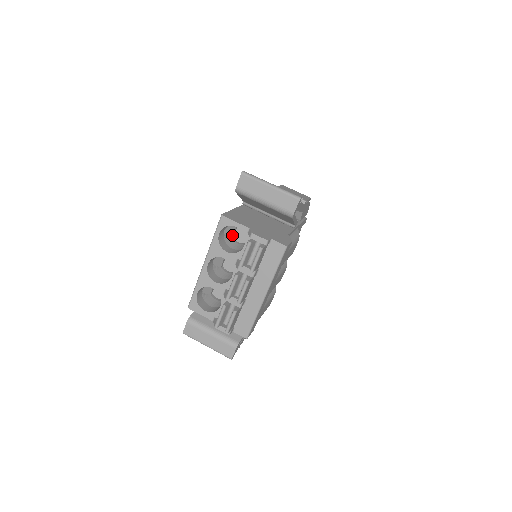
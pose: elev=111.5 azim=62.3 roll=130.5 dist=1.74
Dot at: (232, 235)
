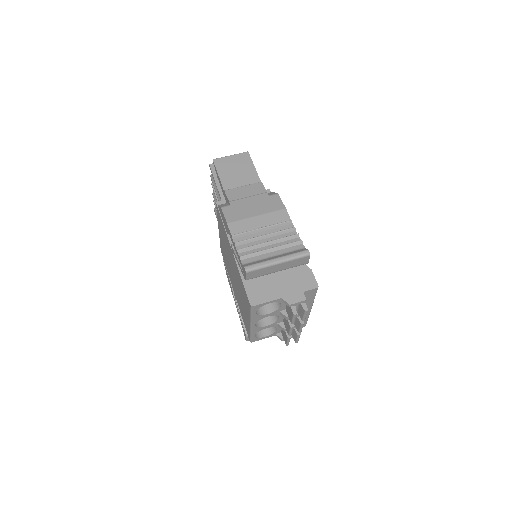
Dot at: occluded
